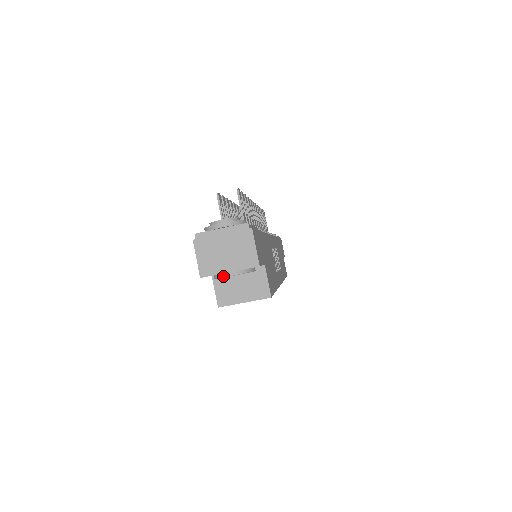
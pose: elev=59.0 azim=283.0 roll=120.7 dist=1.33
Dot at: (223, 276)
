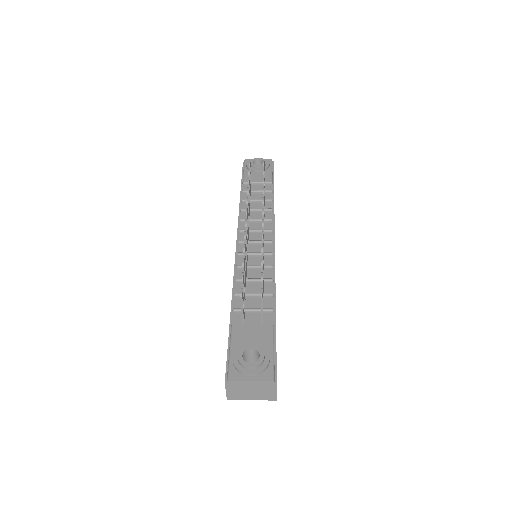
Dot at: occluded
